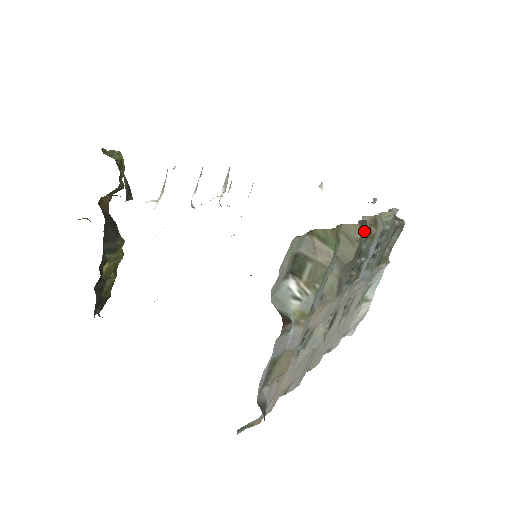
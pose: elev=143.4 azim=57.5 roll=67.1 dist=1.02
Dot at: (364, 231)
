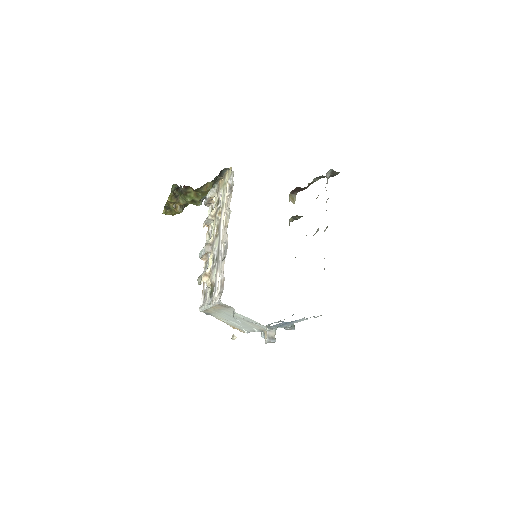
Dot at: occluded
